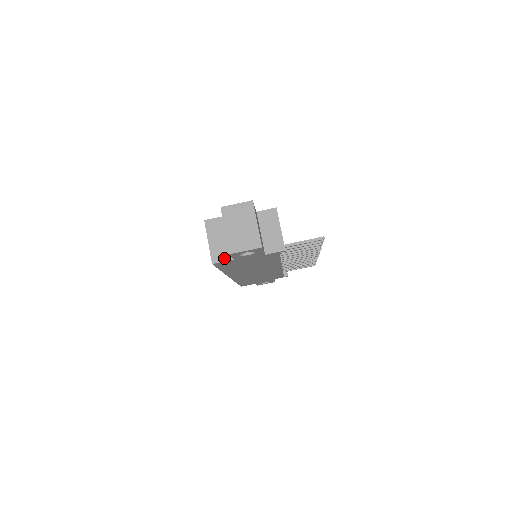
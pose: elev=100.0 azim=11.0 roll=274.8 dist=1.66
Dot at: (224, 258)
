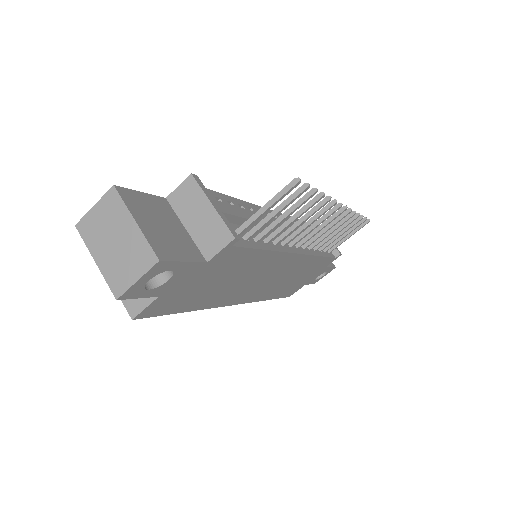
Dot at: (144, 301)
